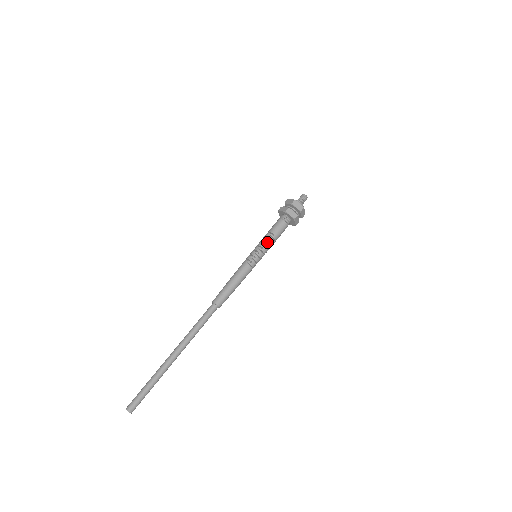
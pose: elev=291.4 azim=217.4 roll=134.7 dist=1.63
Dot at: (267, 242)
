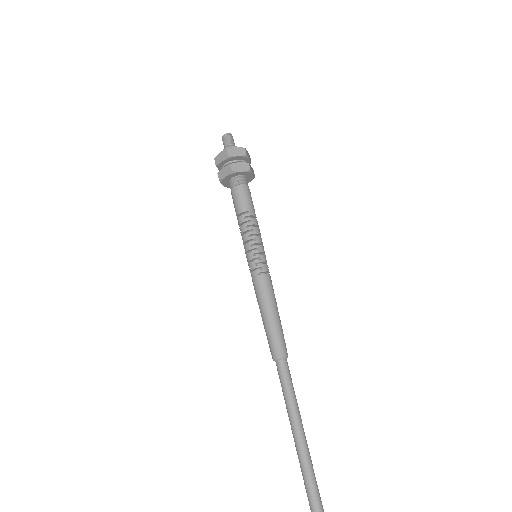
Dot at: (252, 227)
